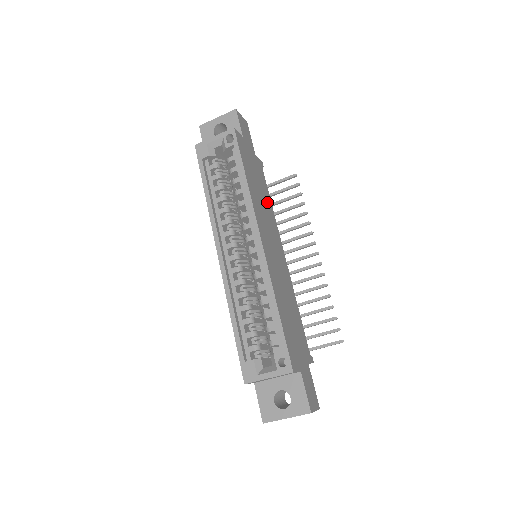
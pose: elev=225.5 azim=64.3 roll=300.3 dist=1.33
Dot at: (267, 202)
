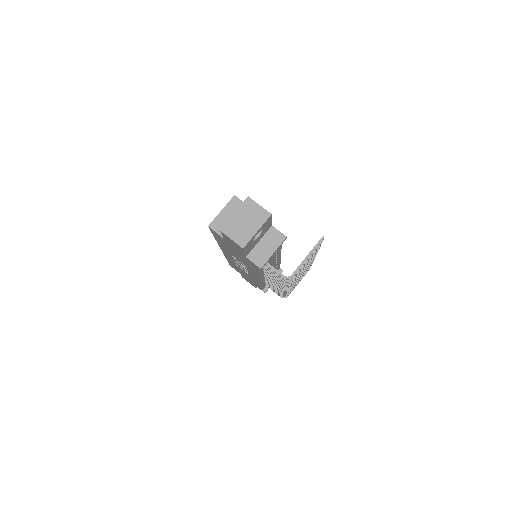
Dot at: occluded
